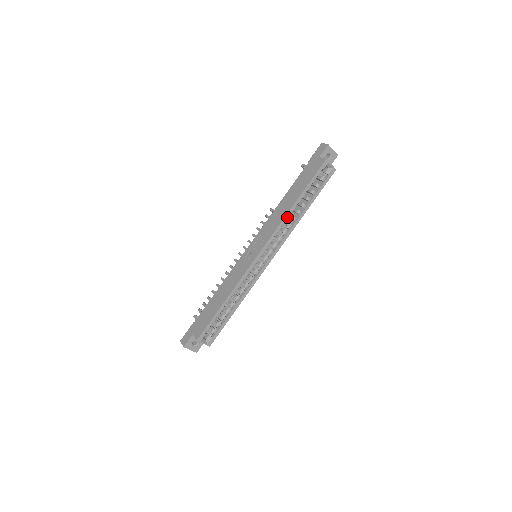
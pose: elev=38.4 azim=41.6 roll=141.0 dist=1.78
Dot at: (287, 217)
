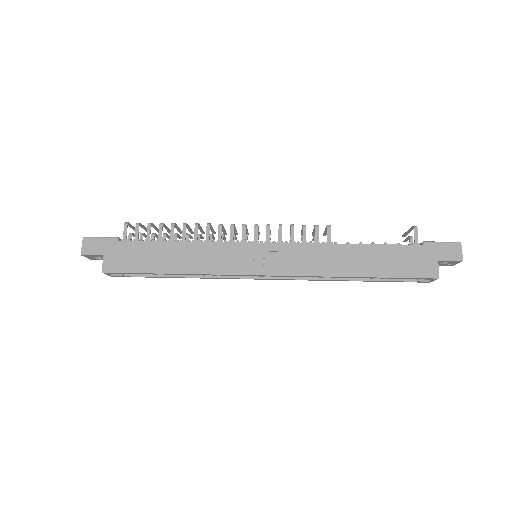
Dot at: (331, 277)
